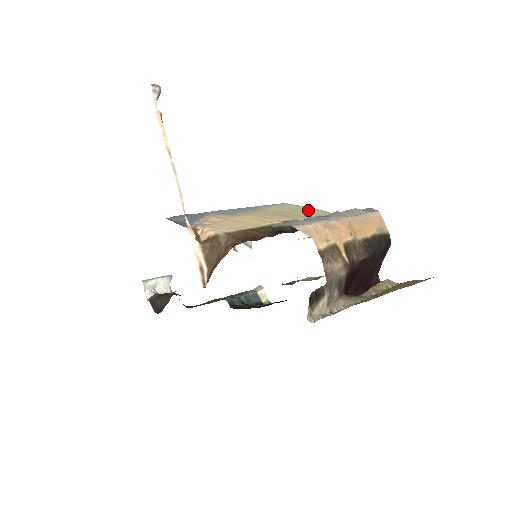
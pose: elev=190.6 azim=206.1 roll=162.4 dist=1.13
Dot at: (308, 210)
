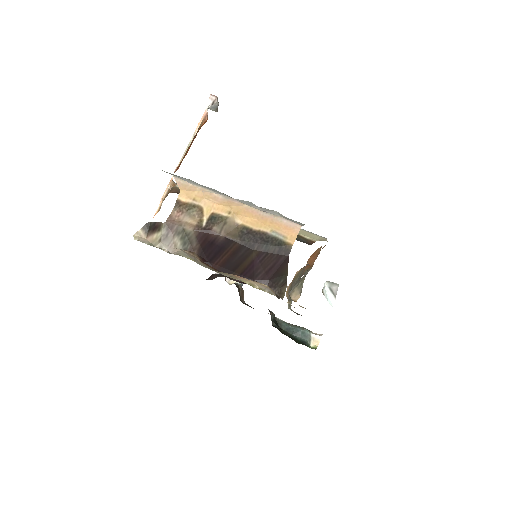
Dot at: (309, 234)
